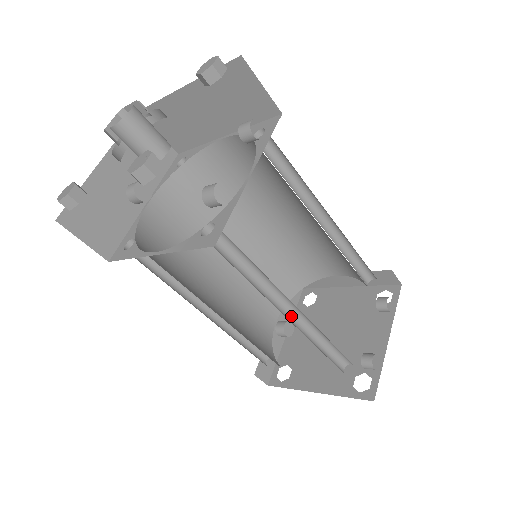
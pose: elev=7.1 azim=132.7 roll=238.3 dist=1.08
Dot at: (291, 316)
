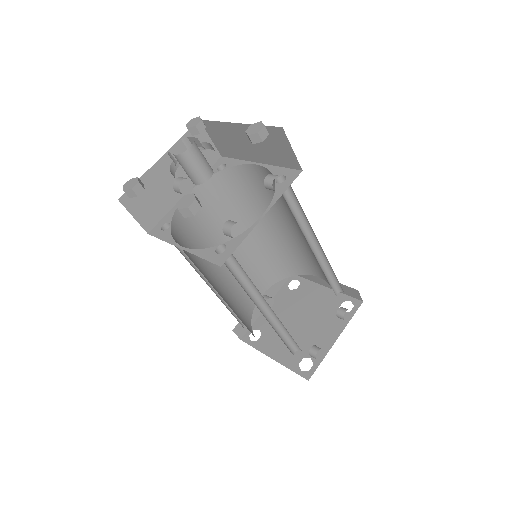
Dot at: (265, 311)
